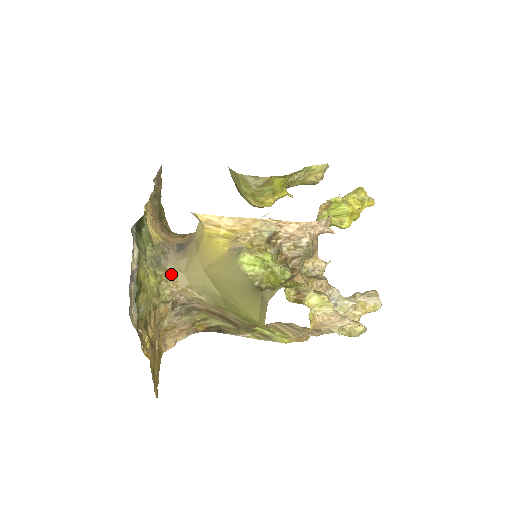
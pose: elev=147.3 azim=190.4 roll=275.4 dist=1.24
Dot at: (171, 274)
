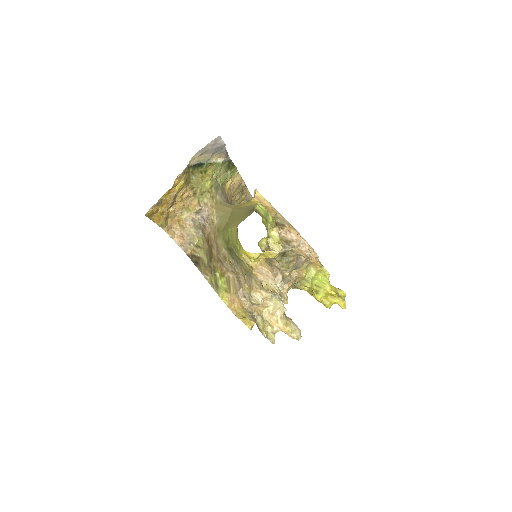
Dot at: (216, 199)
